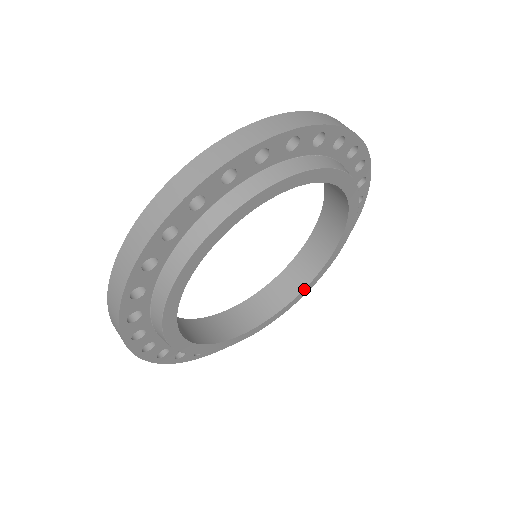
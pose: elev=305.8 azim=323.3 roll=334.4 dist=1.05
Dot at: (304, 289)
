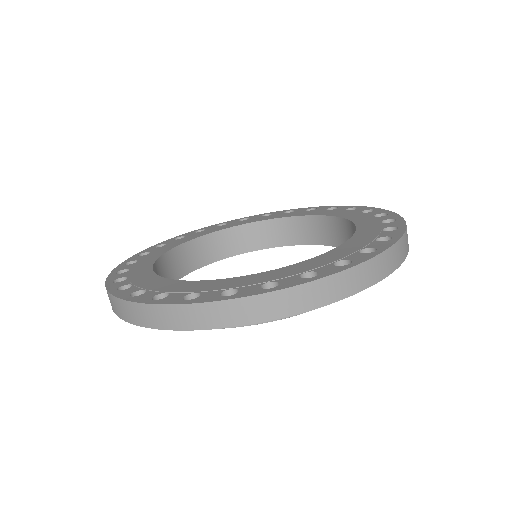
Dot at: occluded
